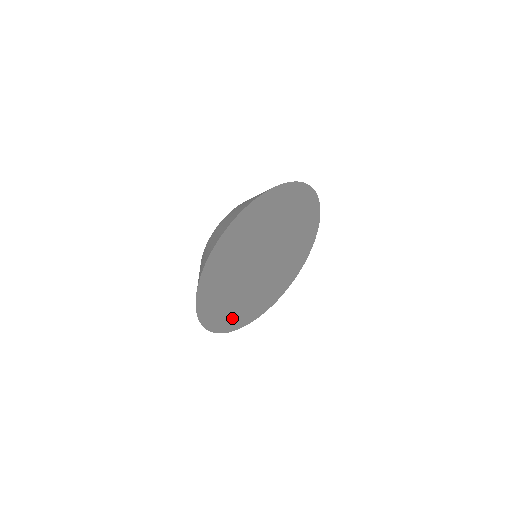
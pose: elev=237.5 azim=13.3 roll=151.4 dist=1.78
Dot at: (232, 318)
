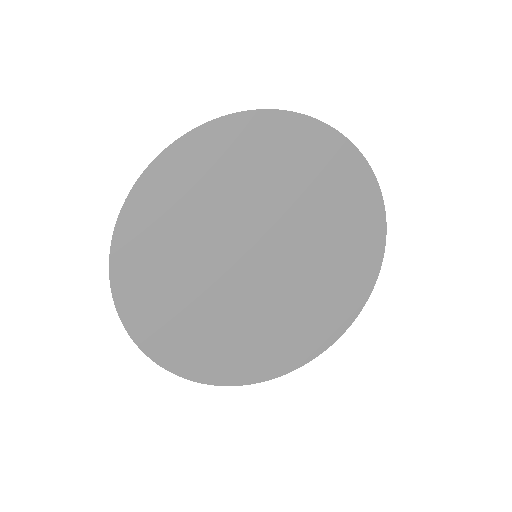
Dot at: (271, 356)
